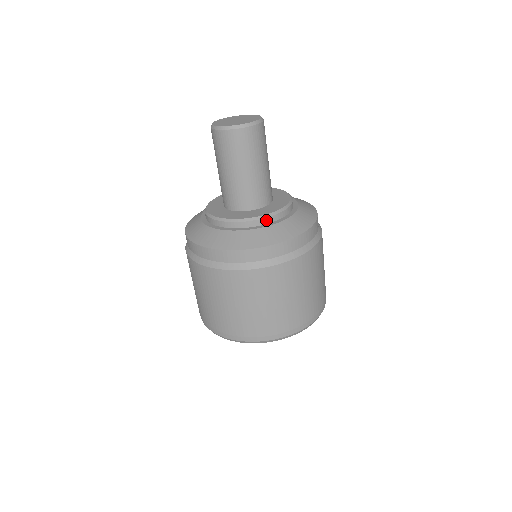
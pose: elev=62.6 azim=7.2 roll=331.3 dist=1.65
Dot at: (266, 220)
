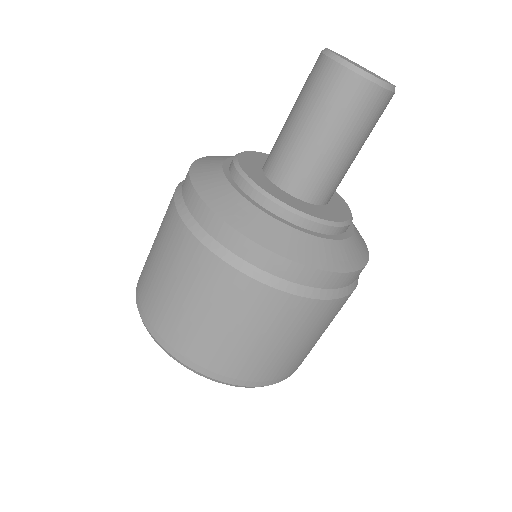
Dot at: (318, 226)
